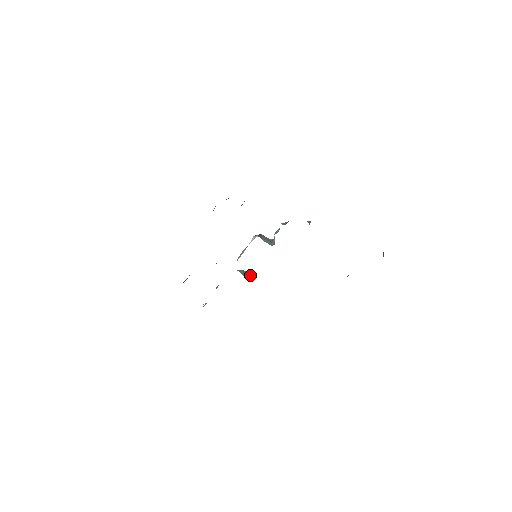
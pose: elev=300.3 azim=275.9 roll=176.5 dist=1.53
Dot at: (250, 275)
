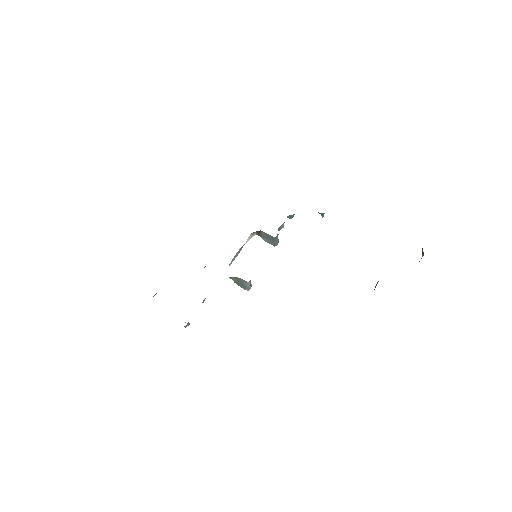
Dot at: (248, 284)
